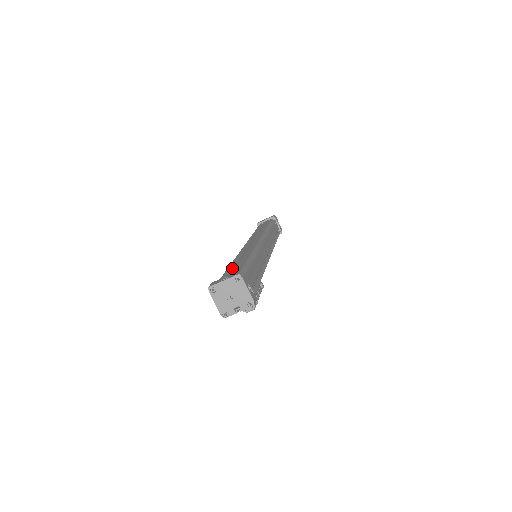
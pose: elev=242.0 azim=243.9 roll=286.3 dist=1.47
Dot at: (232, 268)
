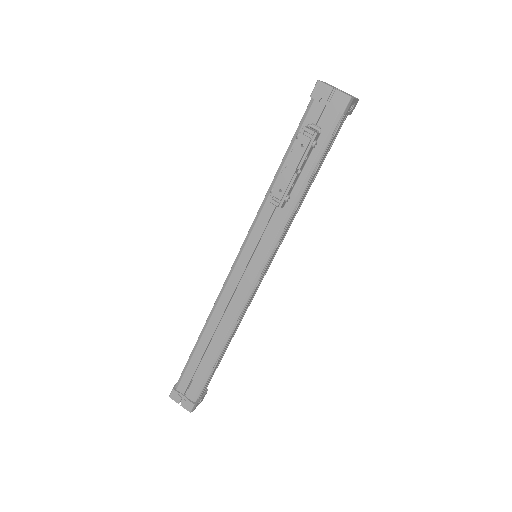
Dot at: occluded
